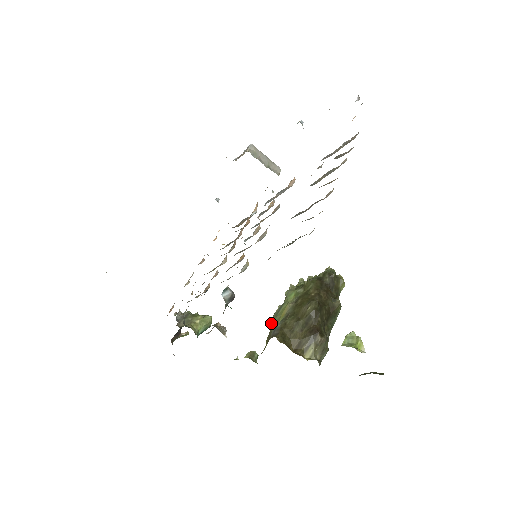
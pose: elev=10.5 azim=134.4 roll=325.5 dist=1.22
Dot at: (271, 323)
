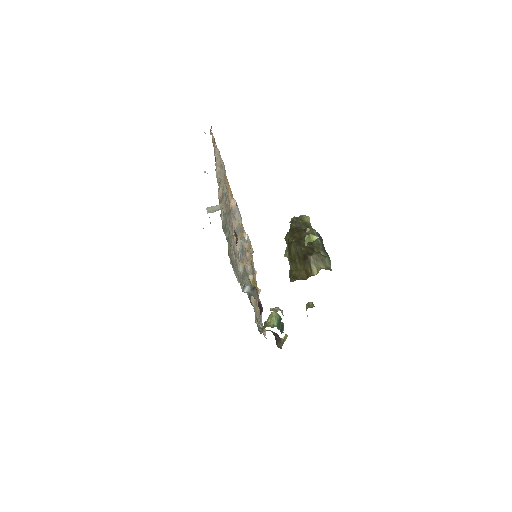
Dot at: occluded
